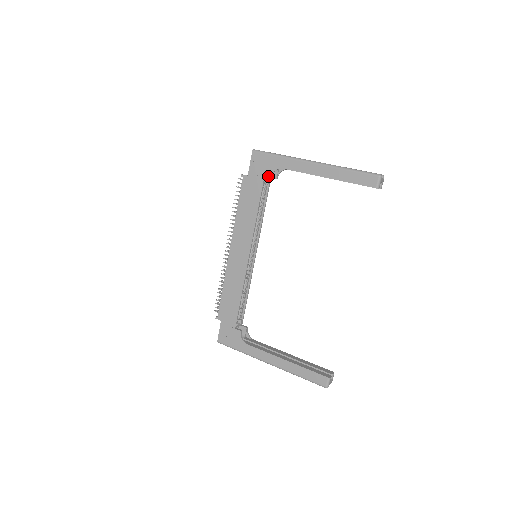
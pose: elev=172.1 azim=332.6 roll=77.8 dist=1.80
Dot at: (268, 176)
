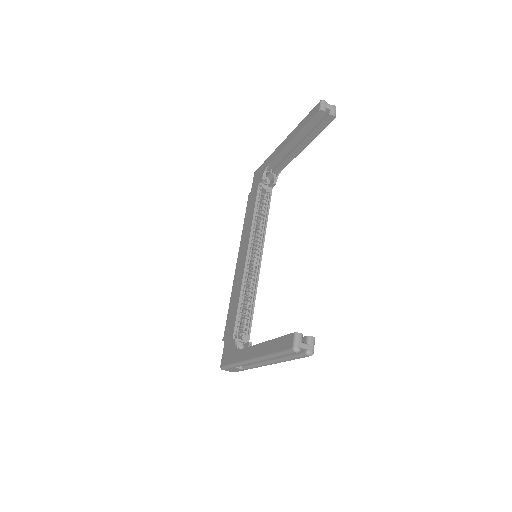
Dot at: (261, 179)
